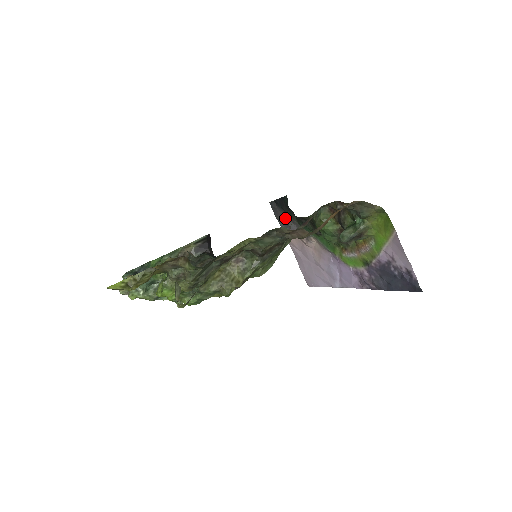
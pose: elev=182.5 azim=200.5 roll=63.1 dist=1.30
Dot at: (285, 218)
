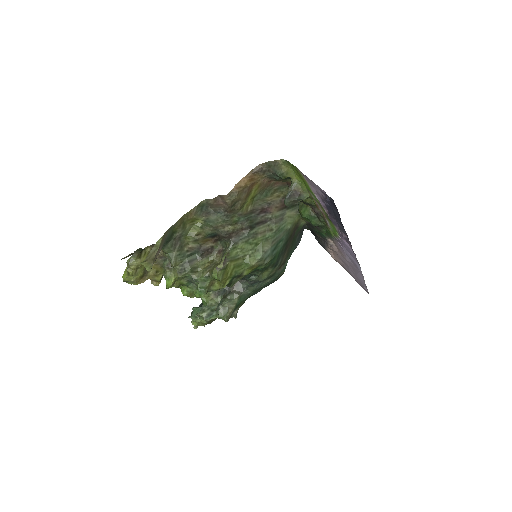
Dot at: occluded
